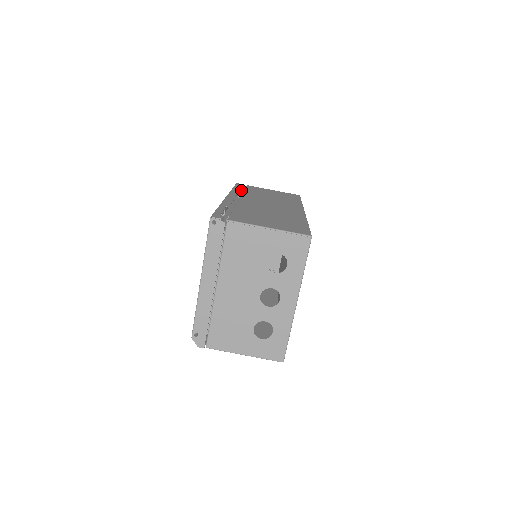
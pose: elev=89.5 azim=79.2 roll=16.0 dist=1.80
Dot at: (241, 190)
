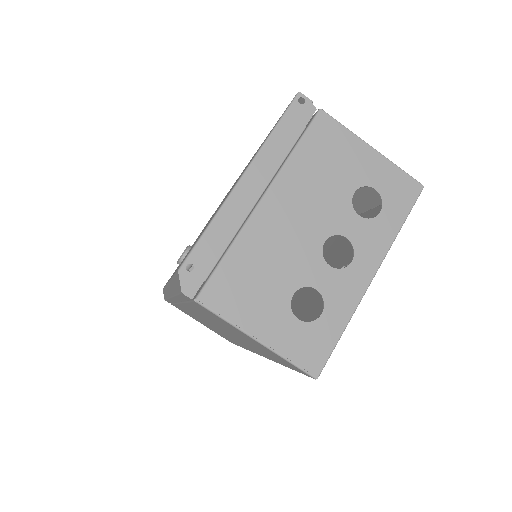
Dot at: occluded
